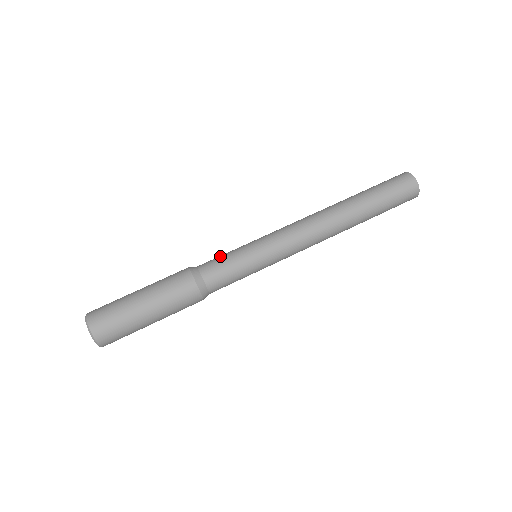
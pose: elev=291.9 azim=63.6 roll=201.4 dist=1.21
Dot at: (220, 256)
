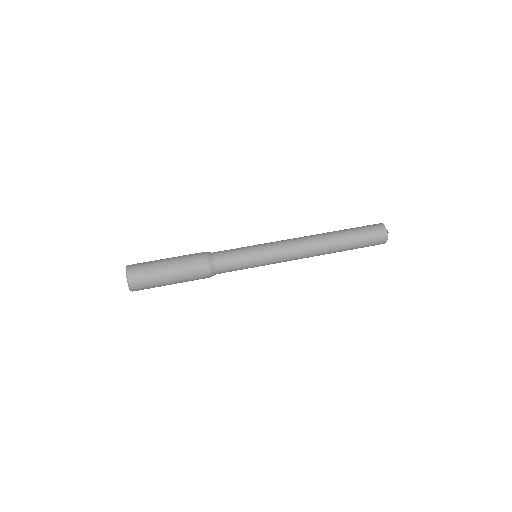
Dot at: occluded
